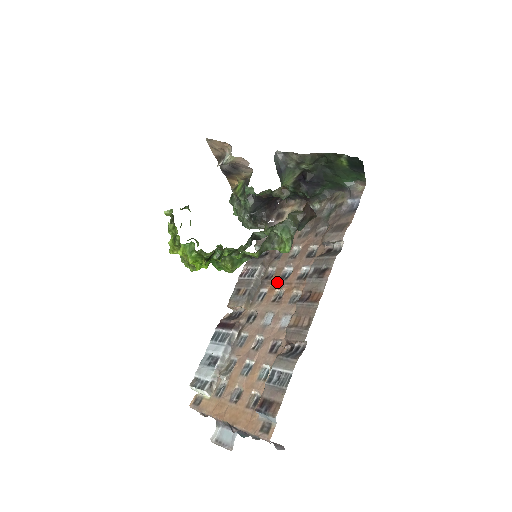
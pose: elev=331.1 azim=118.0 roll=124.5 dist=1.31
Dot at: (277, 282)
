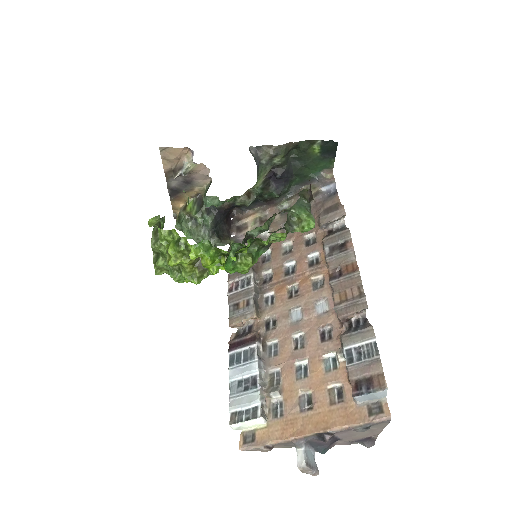
Dot at: (284, 279)
